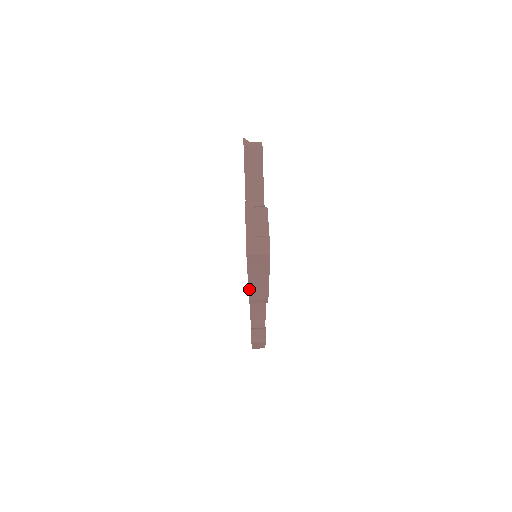
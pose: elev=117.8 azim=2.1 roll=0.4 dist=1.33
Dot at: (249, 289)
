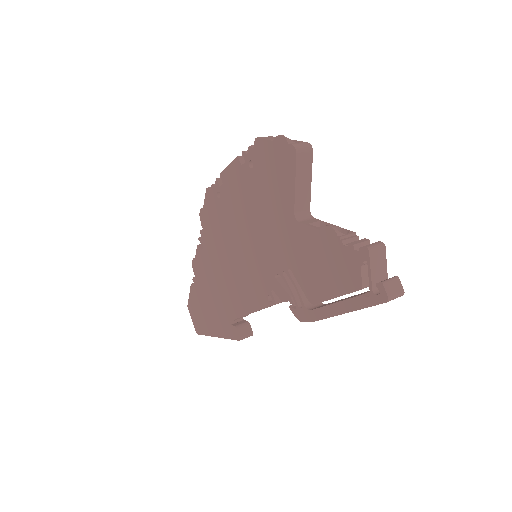
Dot at: occluded
